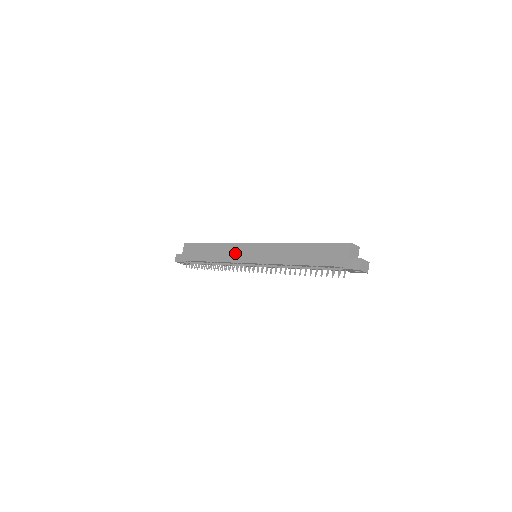
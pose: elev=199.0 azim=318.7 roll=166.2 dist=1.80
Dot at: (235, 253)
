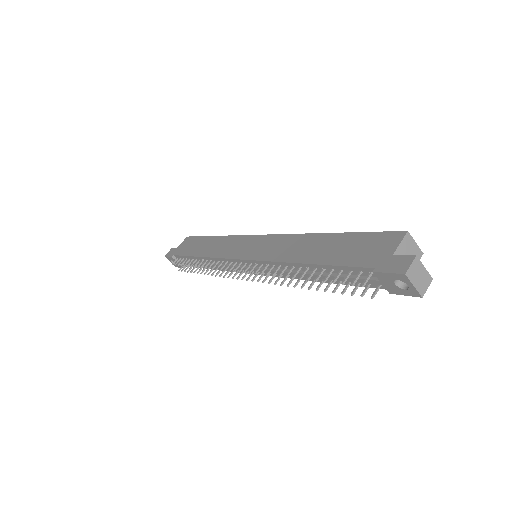
Dot at: (231, 246)
